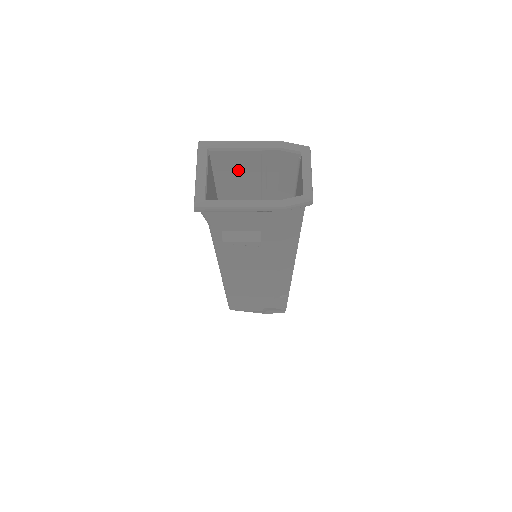
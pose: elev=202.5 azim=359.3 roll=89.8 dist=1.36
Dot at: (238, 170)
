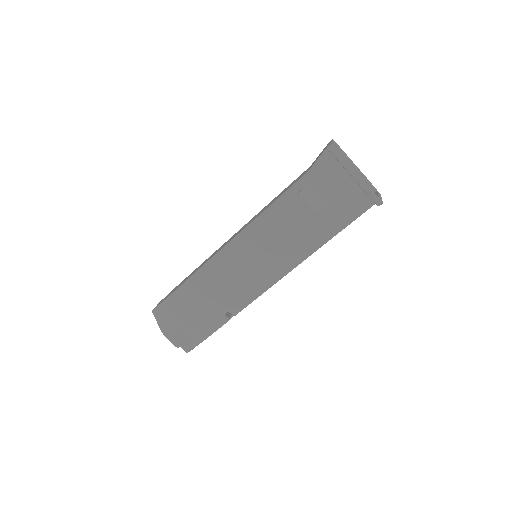
Dot at: occluded
